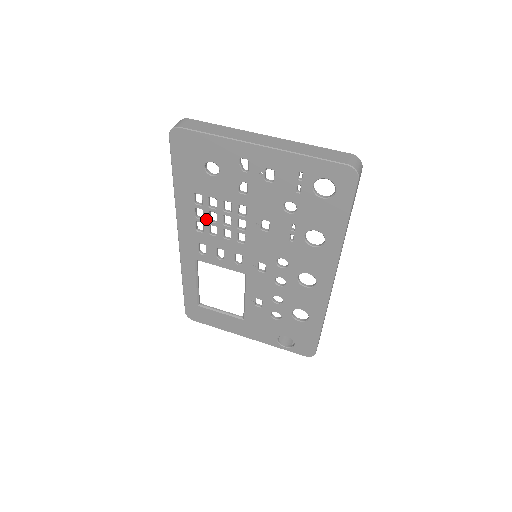
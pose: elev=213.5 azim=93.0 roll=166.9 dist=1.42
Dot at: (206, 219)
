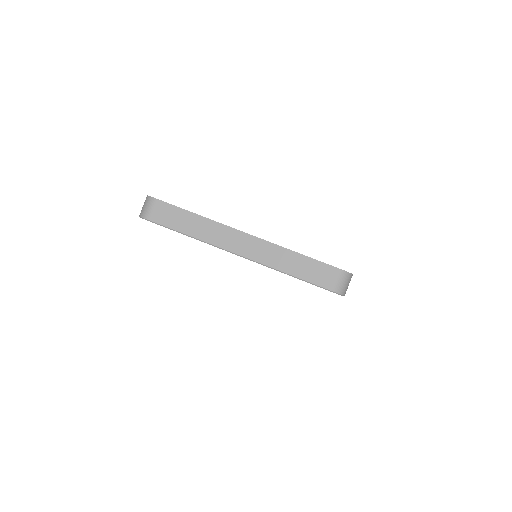
Dot at: occluded
